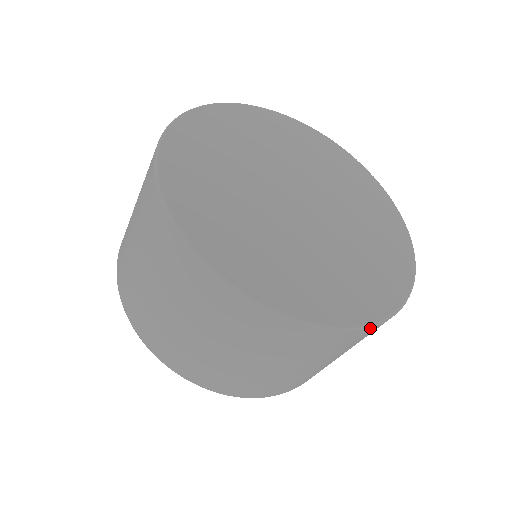
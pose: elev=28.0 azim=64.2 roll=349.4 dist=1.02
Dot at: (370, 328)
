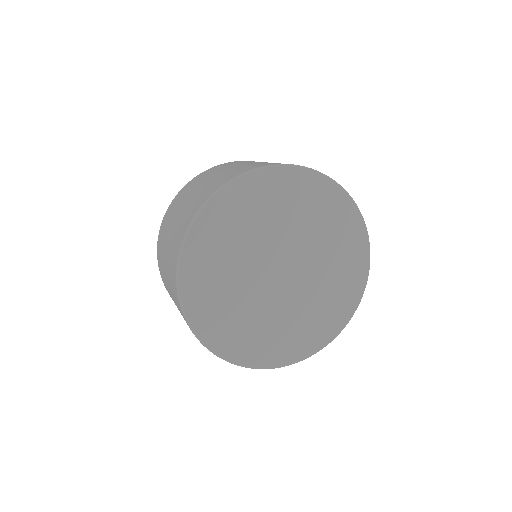
Dot at: (319, 349)
